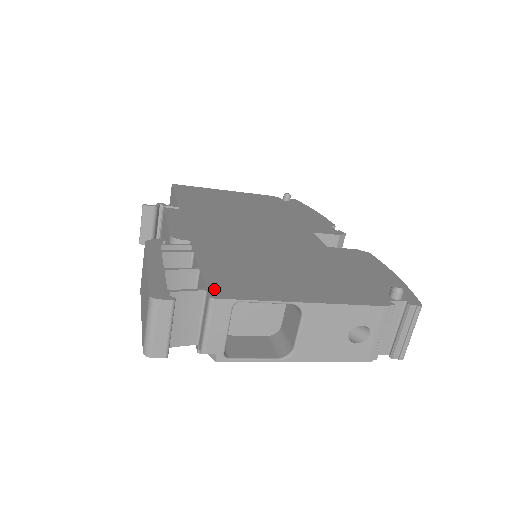
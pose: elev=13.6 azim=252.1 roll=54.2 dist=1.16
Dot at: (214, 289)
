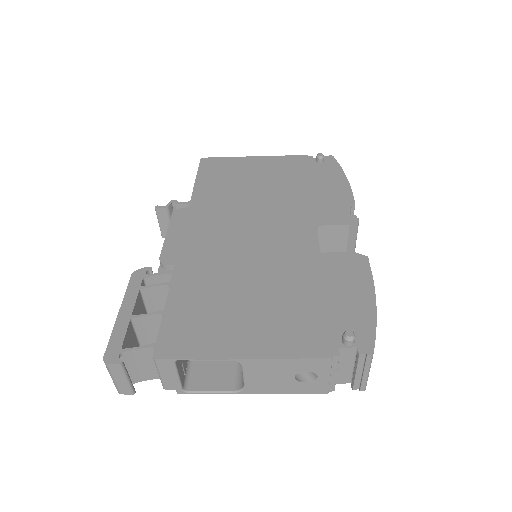
Dot at: (162, 344)
